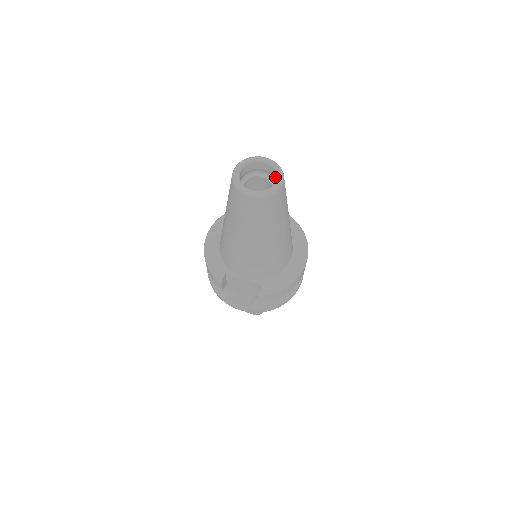
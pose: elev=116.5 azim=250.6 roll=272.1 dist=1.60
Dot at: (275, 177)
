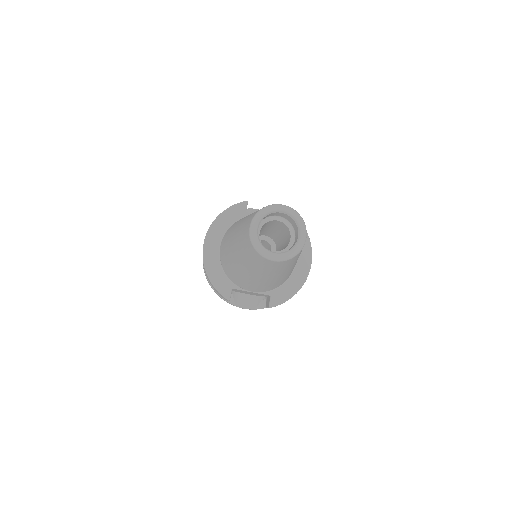
Dot at: (295, 227)
